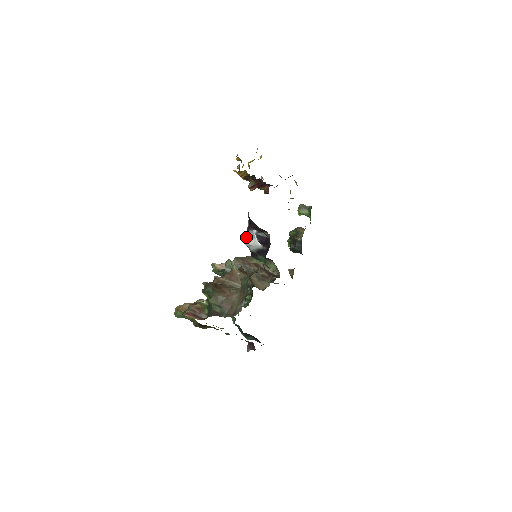
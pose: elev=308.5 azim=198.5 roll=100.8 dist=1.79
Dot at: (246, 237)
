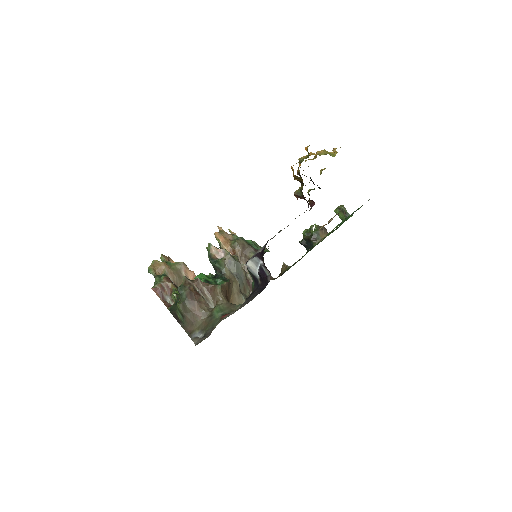
Dot at: (251, 259)
